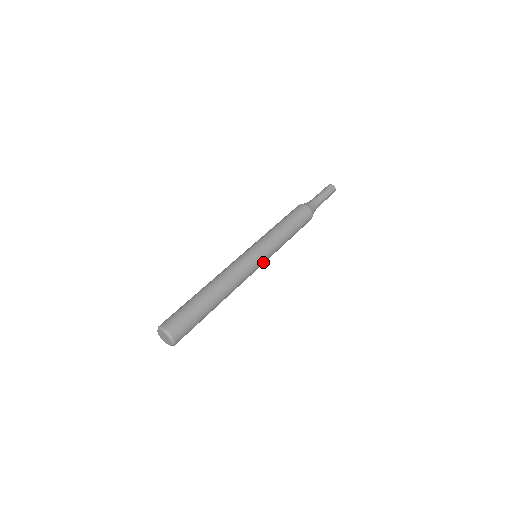
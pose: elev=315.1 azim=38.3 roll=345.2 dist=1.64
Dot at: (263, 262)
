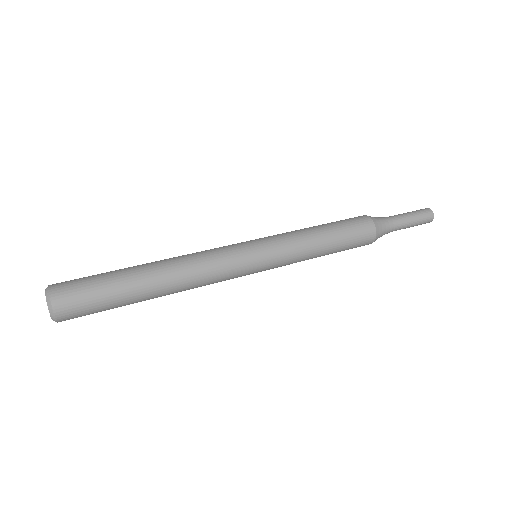
Dot at: (260, 258)
